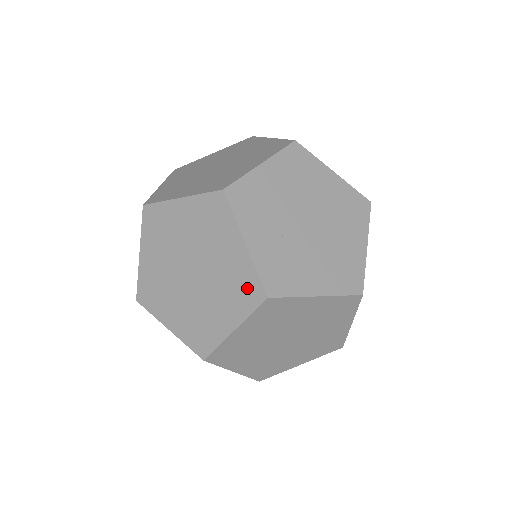
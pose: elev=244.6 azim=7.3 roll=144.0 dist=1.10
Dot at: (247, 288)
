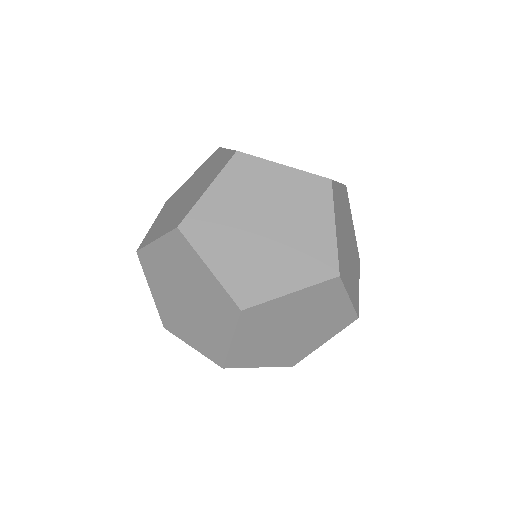
Dot at: (225, 305)
